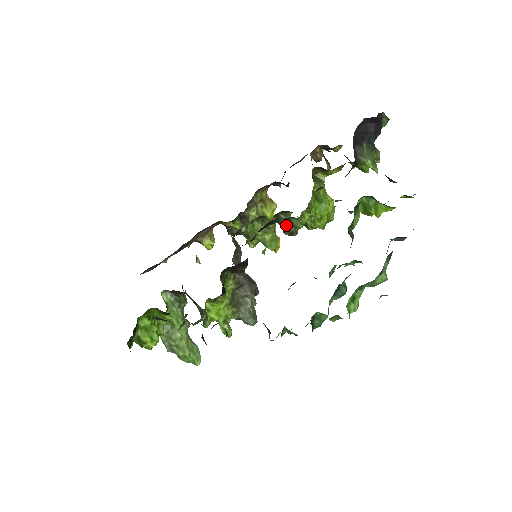
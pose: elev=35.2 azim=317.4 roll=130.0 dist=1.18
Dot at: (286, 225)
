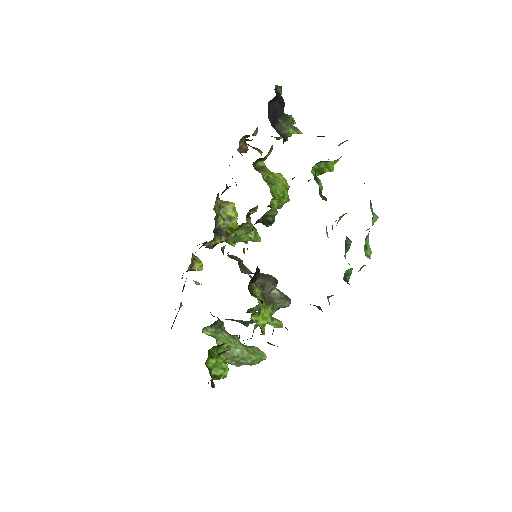
Dot at: (265, 220)
